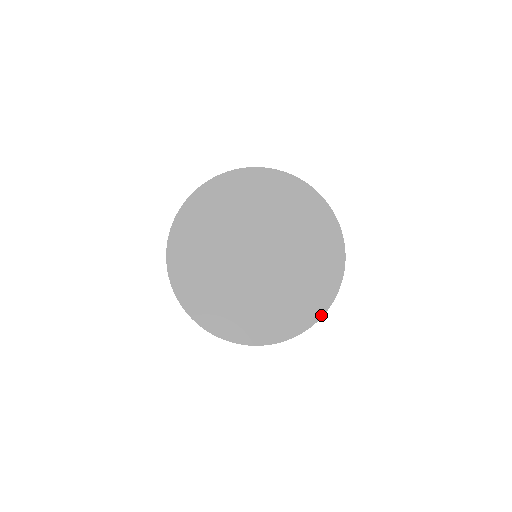
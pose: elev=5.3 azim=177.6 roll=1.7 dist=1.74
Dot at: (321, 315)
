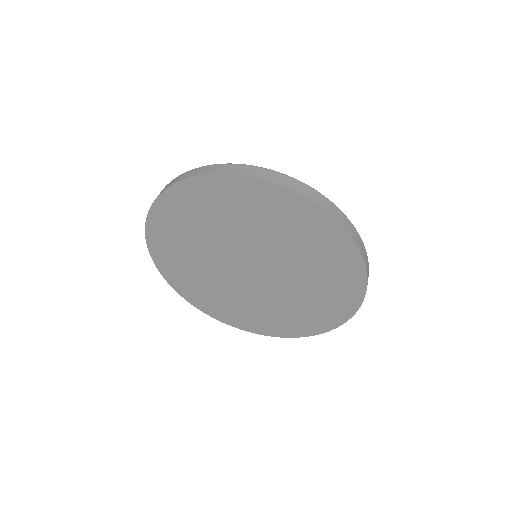
Dot at: (252, 332)
